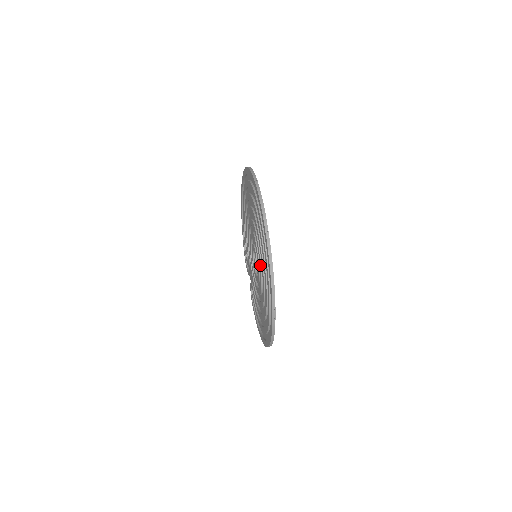
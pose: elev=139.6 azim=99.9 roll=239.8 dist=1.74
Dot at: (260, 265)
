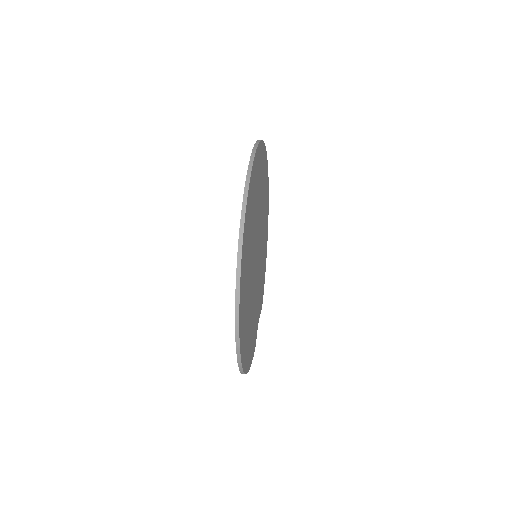
Dot at: occluded
